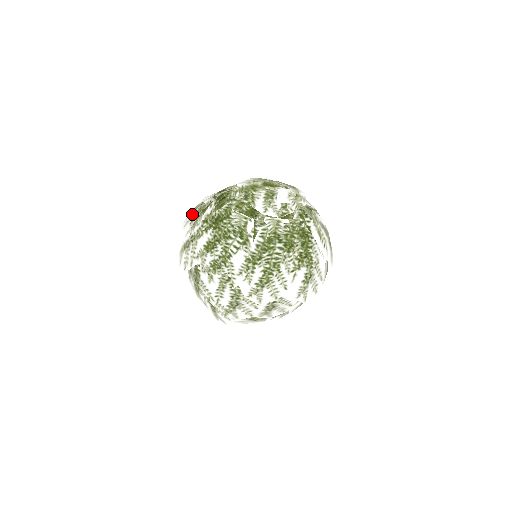
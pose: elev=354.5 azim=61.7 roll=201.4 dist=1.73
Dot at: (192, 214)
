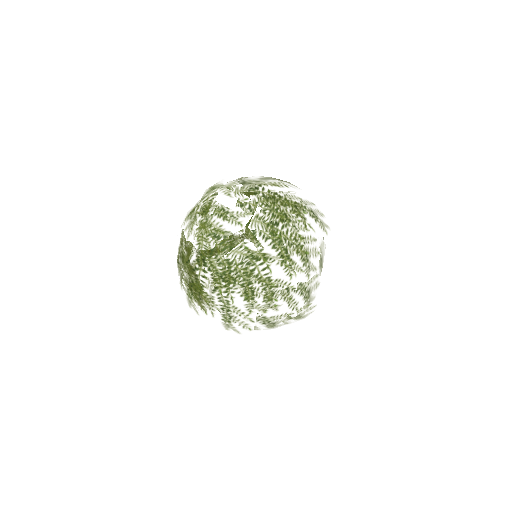
Dot at: (196, 300)
